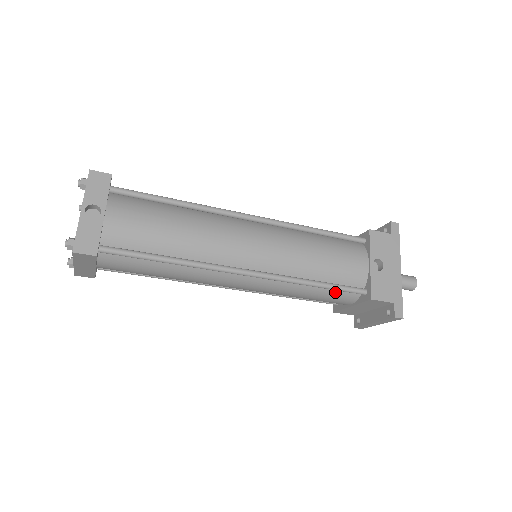
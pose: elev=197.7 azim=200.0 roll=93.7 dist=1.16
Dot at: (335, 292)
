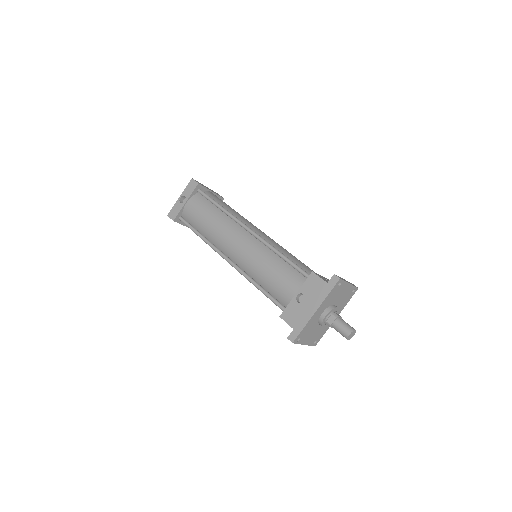
Dot at: occluded
